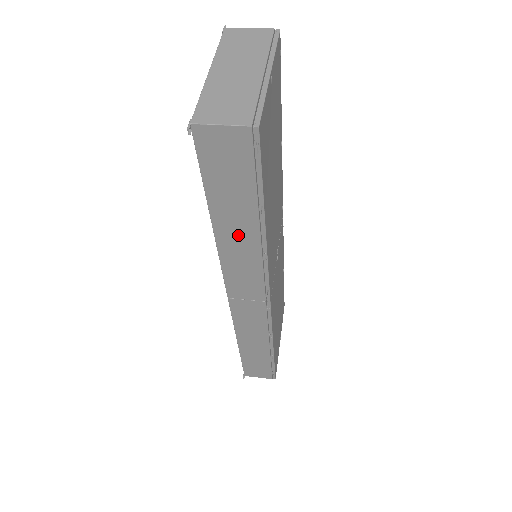
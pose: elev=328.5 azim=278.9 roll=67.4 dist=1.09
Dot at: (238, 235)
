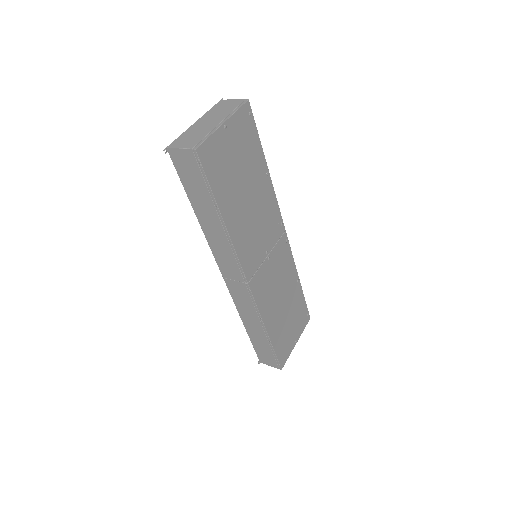
Dot at: (211, 224)
